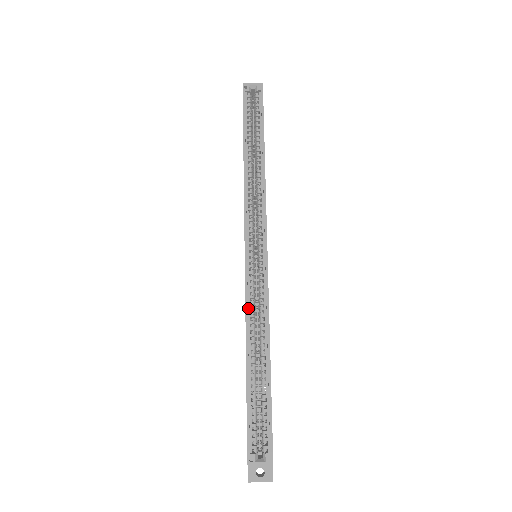
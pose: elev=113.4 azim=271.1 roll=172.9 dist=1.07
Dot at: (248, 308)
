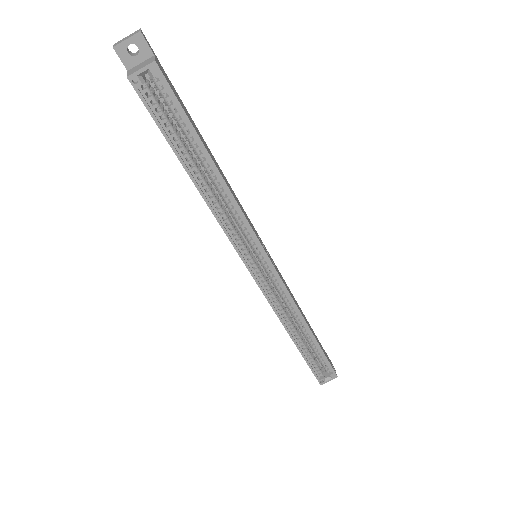
Dot at: (276, 309)
